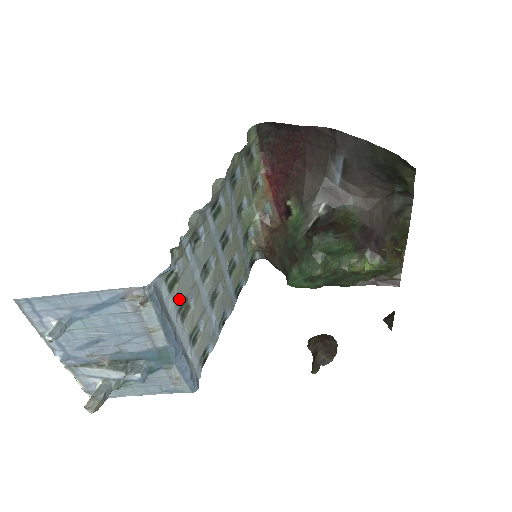
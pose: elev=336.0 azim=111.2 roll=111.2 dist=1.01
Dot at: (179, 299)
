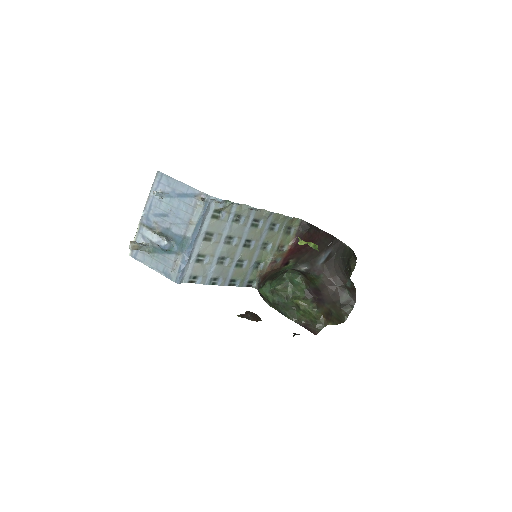
Dot at: (211, 227)
